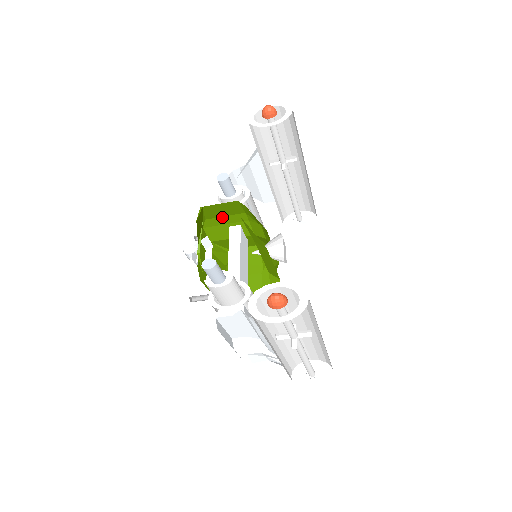
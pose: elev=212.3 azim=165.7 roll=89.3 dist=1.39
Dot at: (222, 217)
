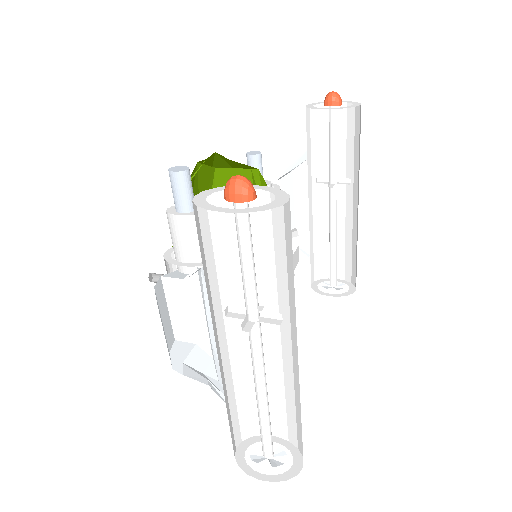
Dot at: occluded
